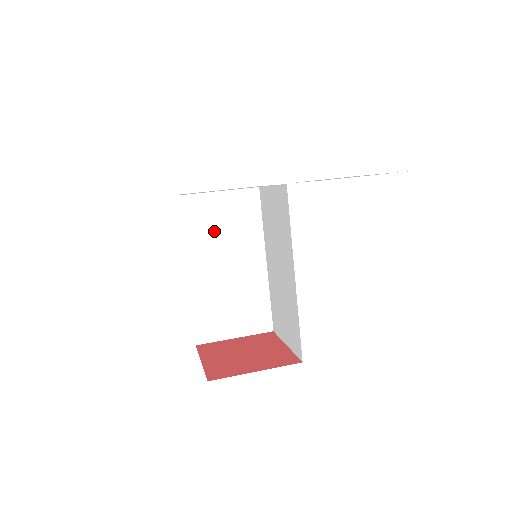
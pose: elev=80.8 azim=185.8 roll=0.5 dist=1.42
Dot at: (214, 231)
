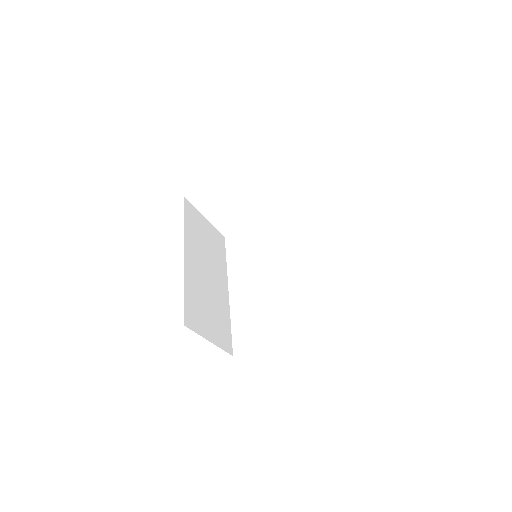
Dot at: (202, 241)
